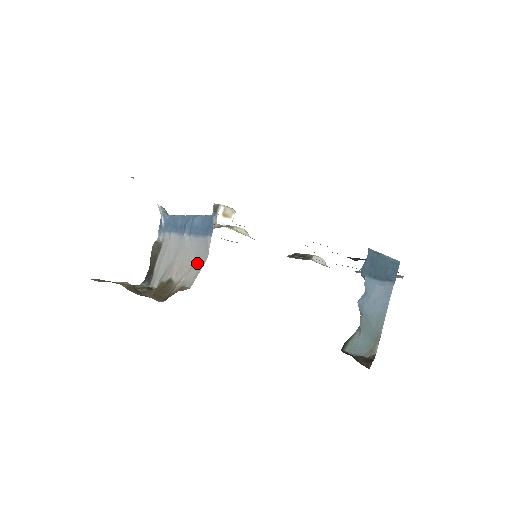
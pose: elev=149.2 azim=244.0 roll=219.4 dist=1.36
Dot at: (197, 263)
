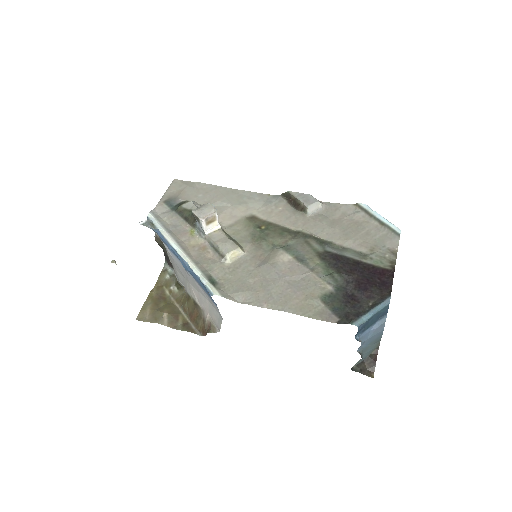
Dot at: (214, 311)
